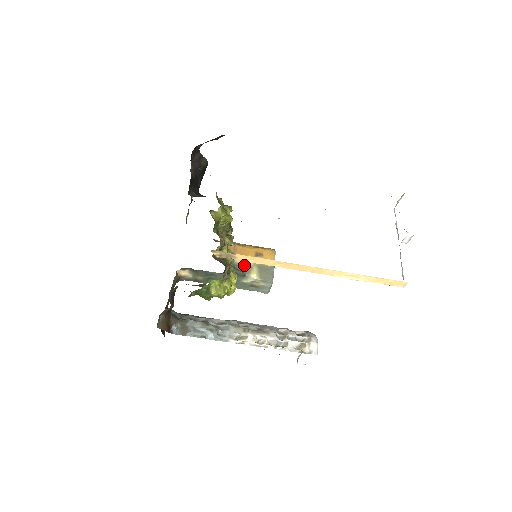
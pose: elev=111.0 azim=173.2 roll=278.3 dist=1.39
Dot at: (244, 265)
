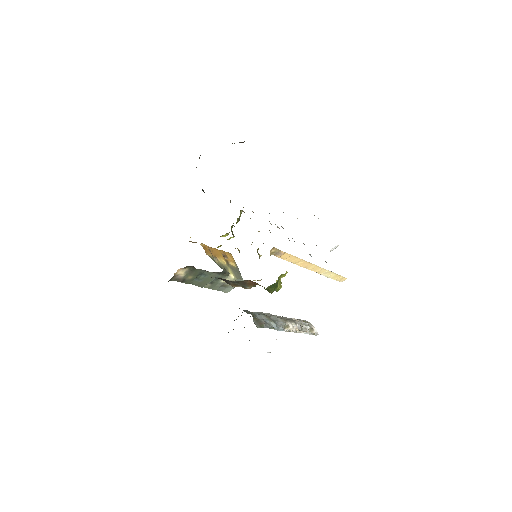
Dot at: (222, 265)
